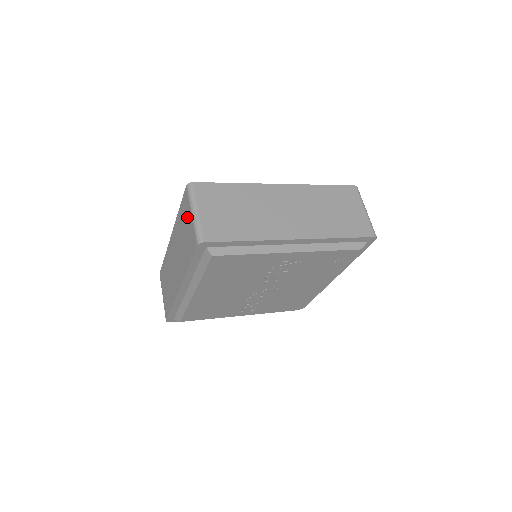
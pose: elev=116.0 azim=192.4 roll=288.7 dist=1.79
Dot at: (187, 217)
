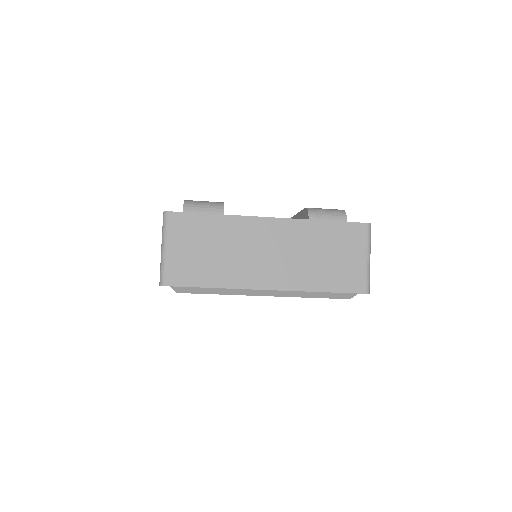
Dot at: occluded
